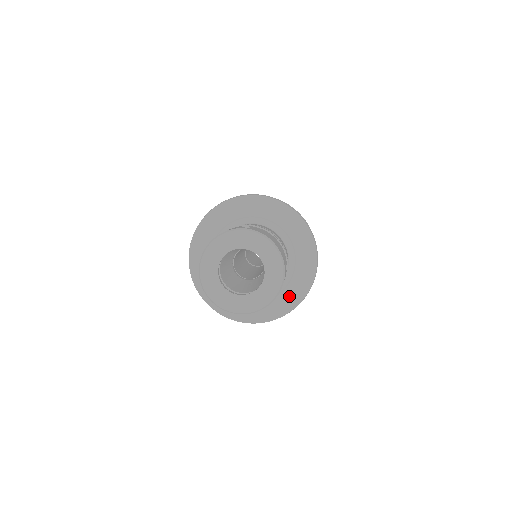
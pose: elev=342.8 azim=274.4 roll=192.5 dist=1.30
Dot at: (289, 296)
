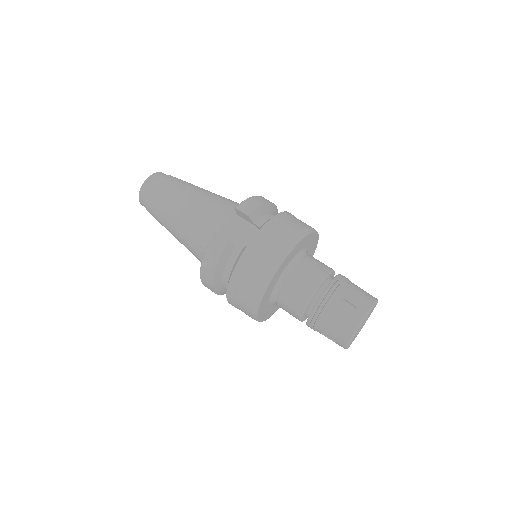
Dot at: occluded
